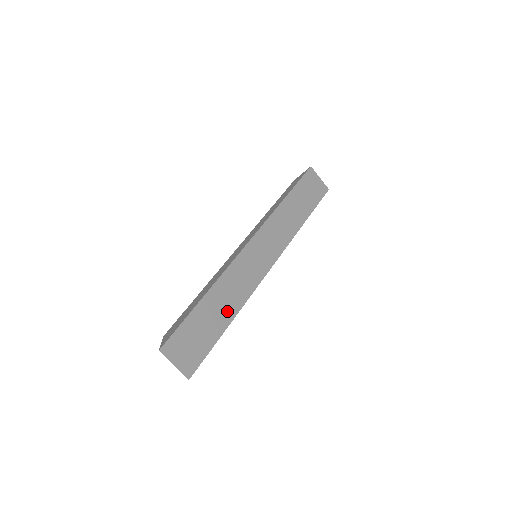
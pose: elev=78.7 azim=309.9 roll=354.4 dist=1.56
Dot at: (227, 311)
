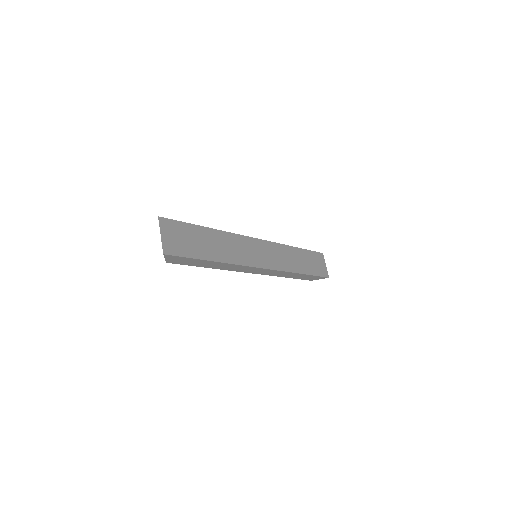
Dot at: (218, 253)
